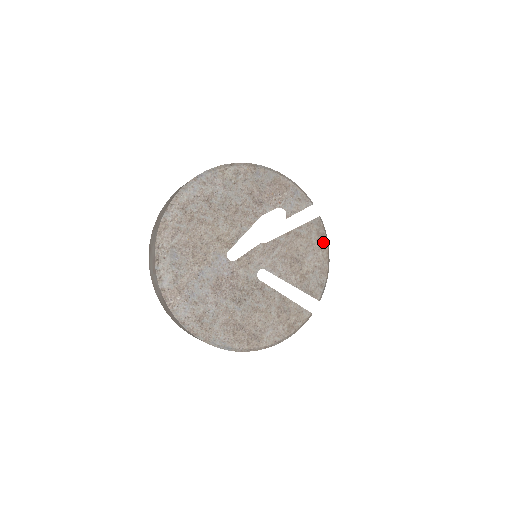
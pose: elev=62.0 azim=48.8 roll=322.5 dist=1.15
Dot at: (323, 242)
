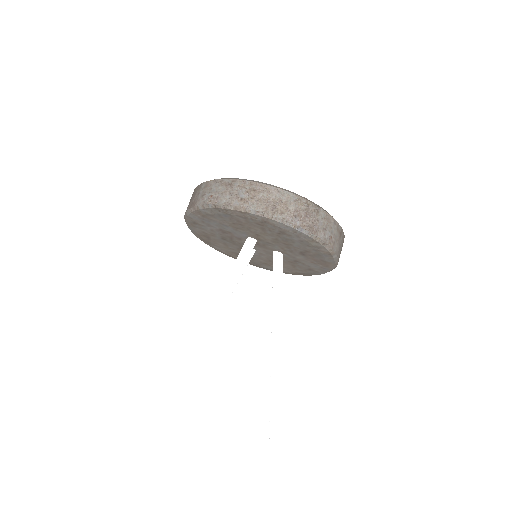
Dot at: (299, 274)
